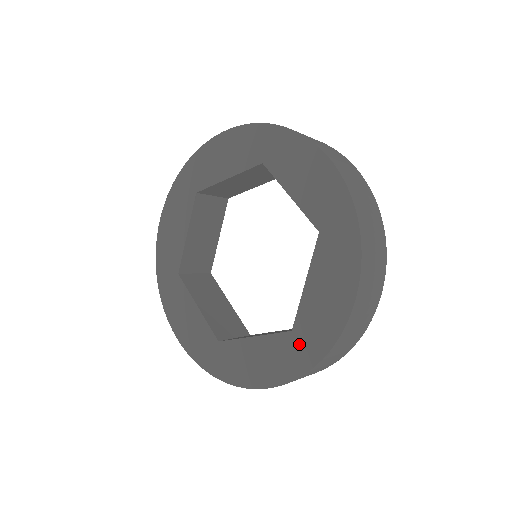
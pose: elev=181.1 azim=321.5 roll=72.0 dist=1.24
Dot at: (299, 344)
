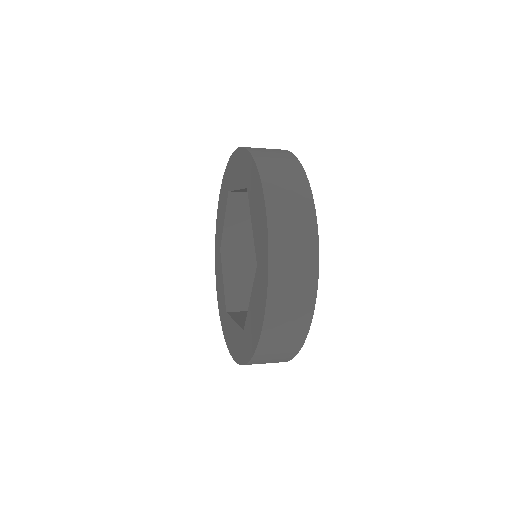
Dot at: (261, 268)
